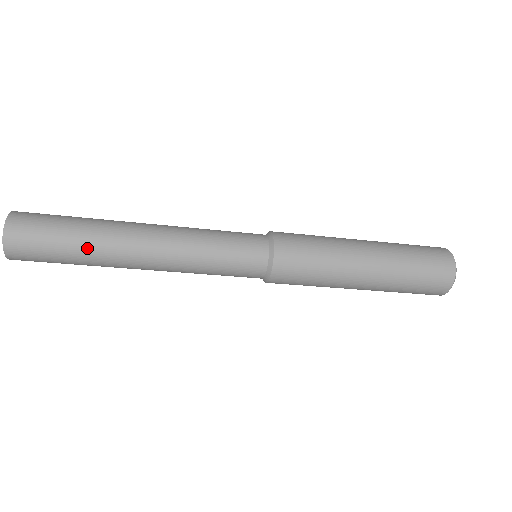
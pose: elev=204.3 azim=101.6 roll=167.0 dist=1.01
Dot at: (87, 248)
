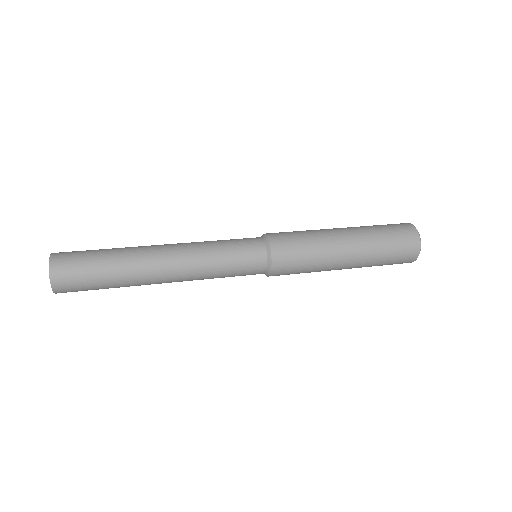
Dot at: (119, 273)
